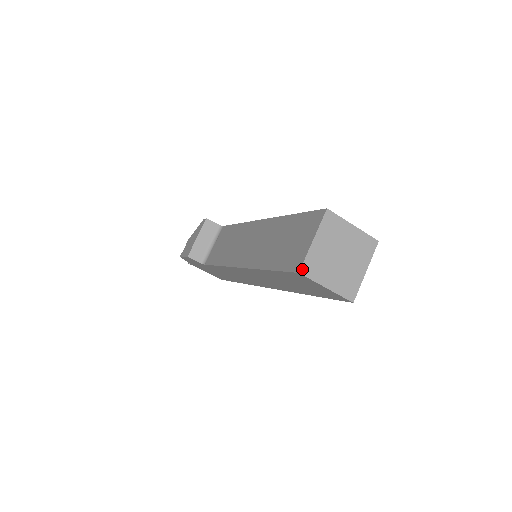
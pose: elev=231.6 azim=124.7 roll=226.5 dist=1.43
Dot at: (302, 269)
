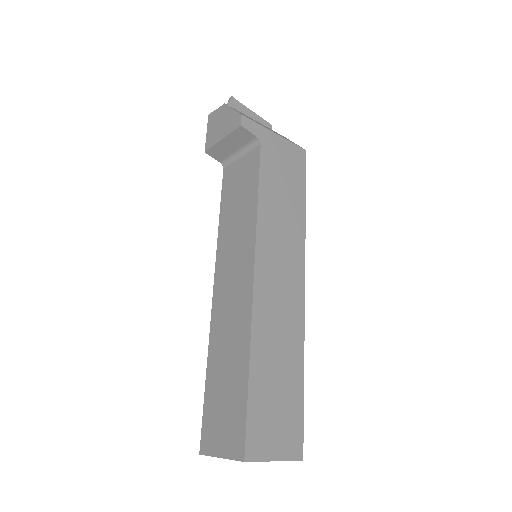
Dot at: occluded
